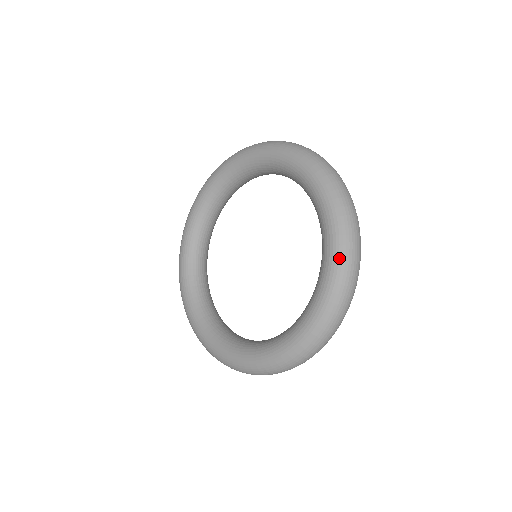
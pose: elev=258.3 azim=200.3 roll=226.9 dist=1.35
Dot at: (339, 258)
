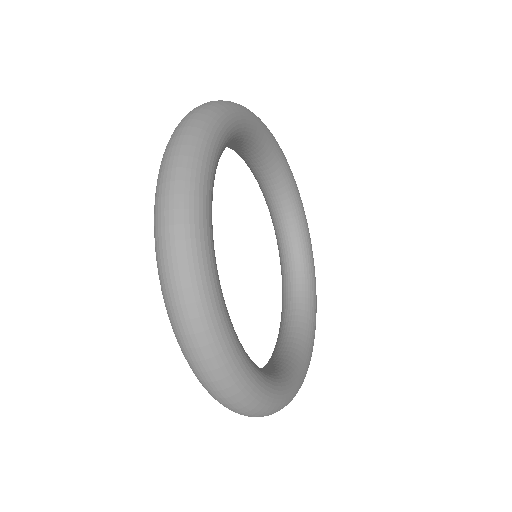
Dot at: occluded
